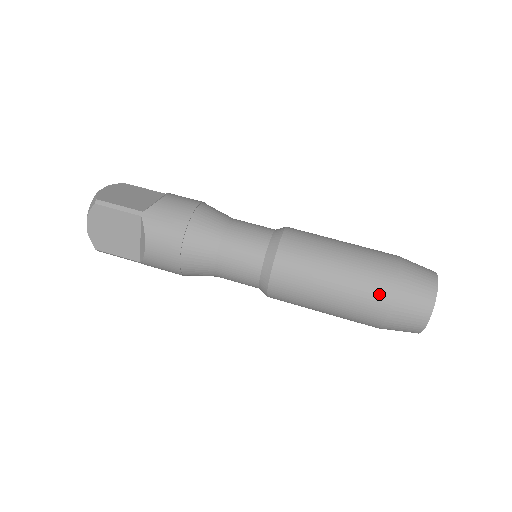
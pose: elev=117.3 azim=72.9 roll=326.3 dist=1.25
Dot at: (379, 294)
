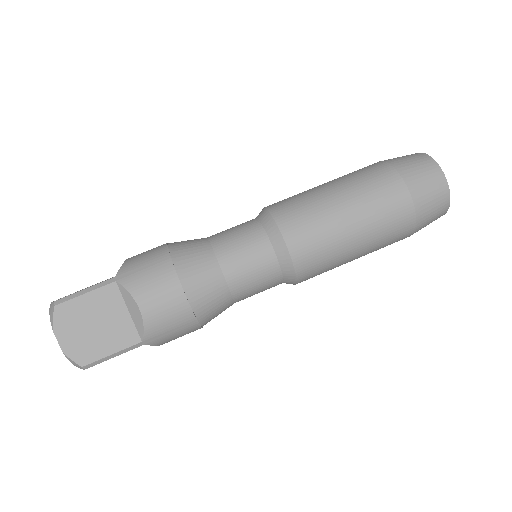
Dot at: (389, 185)
